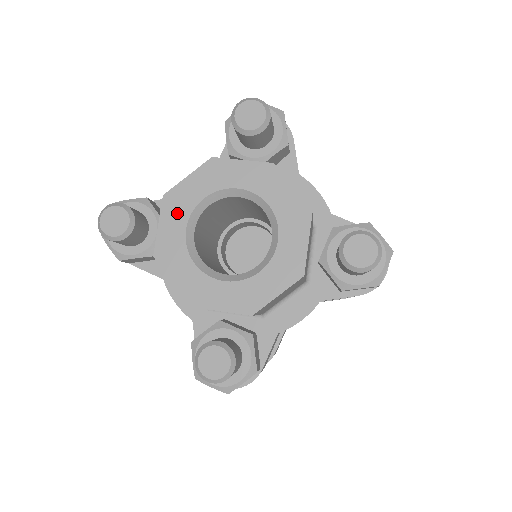
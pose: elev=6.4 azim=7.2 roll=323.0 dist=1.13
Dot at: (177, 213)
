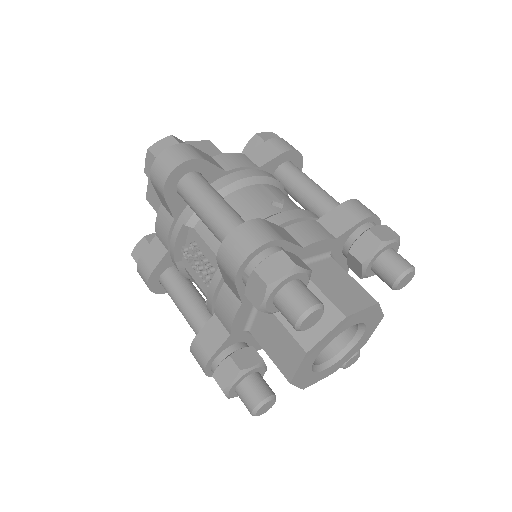
Dot at: (339, 330)
